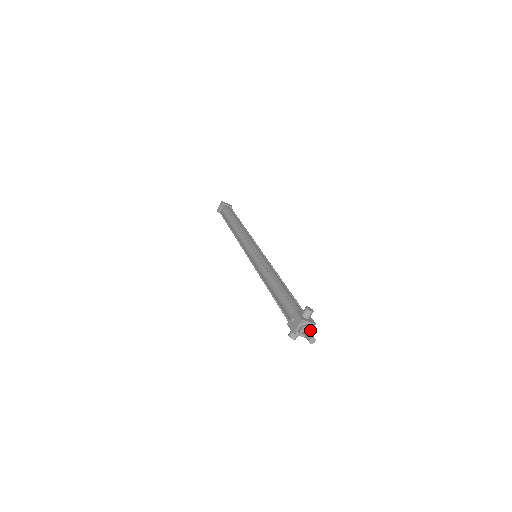
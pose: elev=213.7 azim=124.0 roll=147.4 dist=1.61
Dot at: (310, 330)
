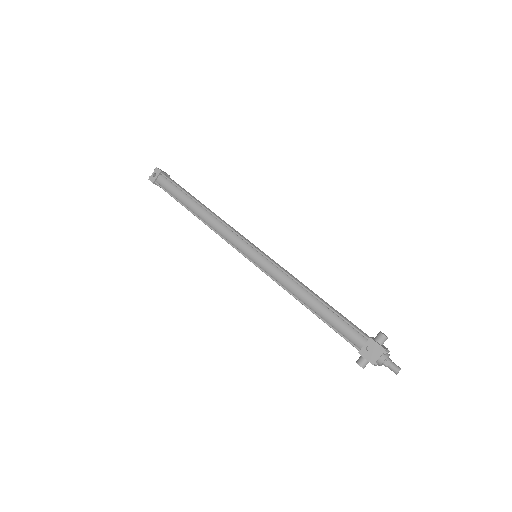
Dot at: (389, 358)
